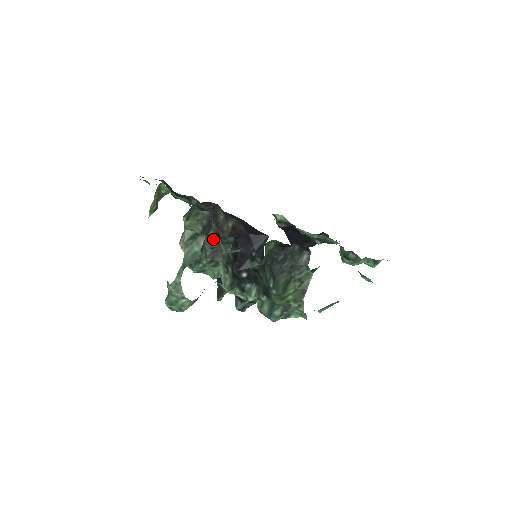
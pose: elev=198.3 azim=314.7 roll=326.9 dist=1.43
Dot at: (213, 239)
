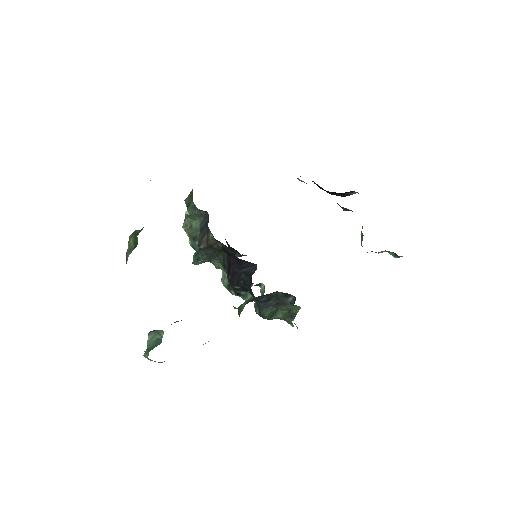
Dot at: (206, 250)
